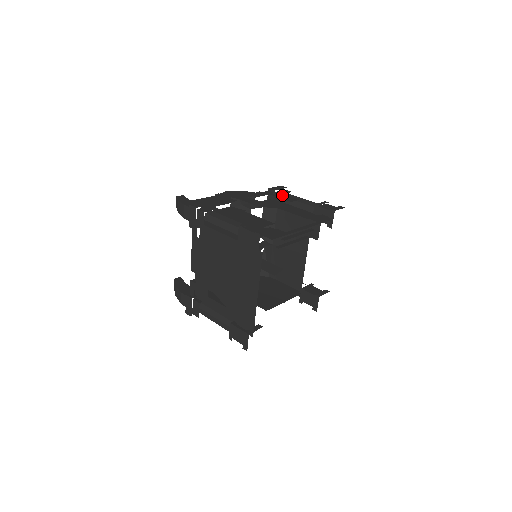
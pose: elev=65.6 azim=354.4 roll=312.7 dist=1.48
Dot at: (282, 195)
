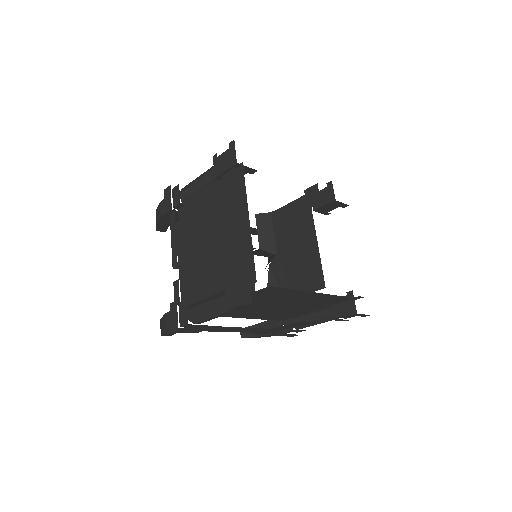
Dot at: occluded
